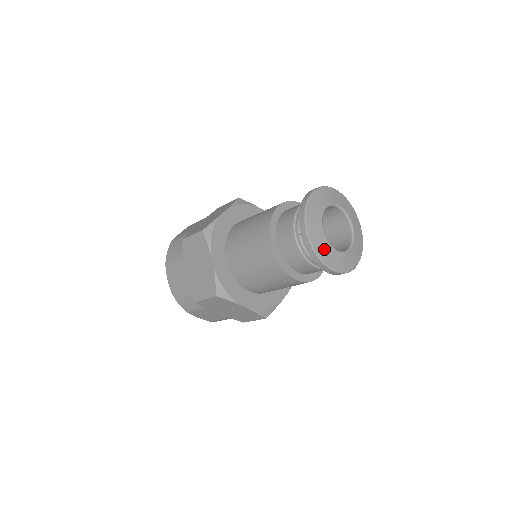
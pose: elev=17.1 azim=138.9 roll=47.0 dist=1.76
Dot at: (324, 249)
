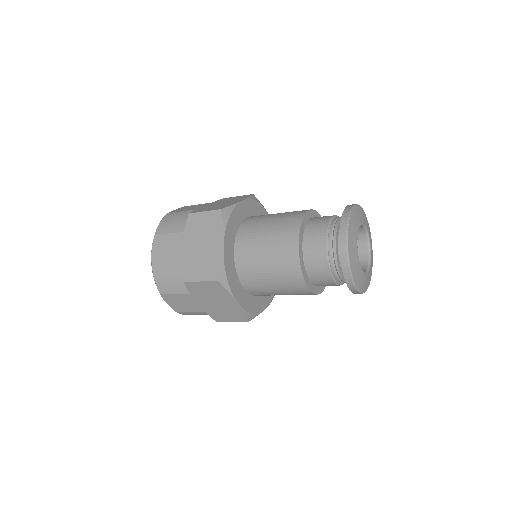
Dot at: (364, 282)
